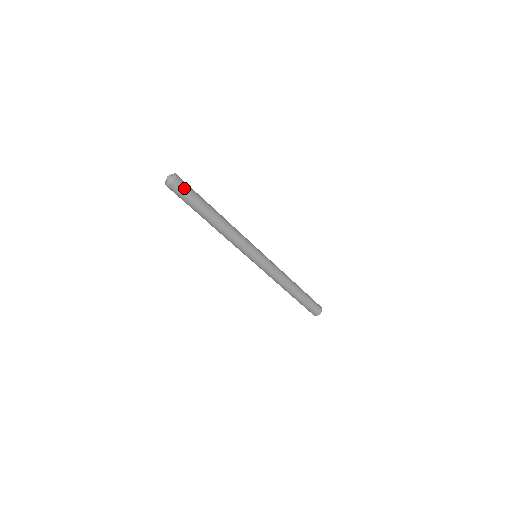
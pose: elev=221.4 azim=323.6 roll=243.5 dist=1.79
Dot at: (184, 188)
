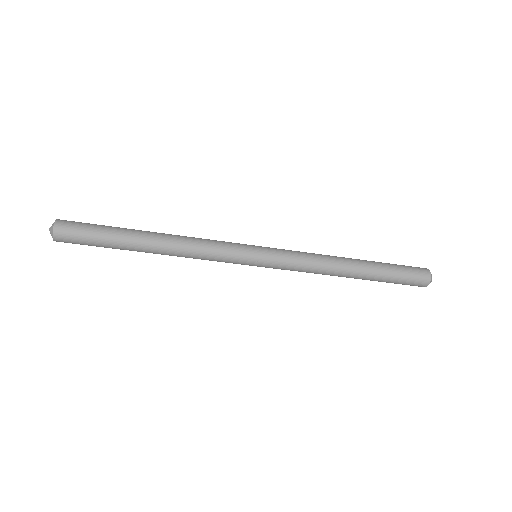
Dot at: (74, 233)
